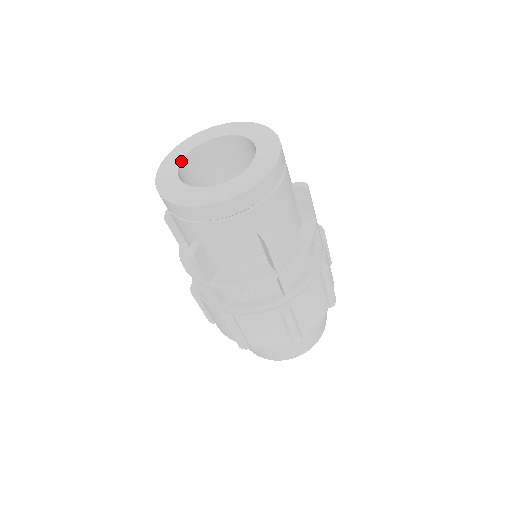
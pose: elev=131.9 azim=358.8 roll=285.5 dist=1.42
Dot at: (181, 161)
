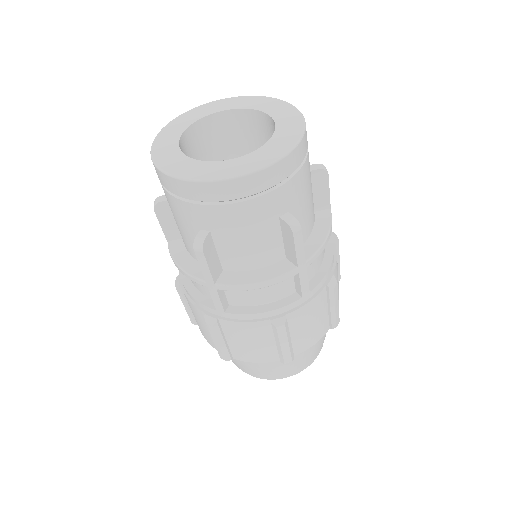
Dot at: (213, 113)
